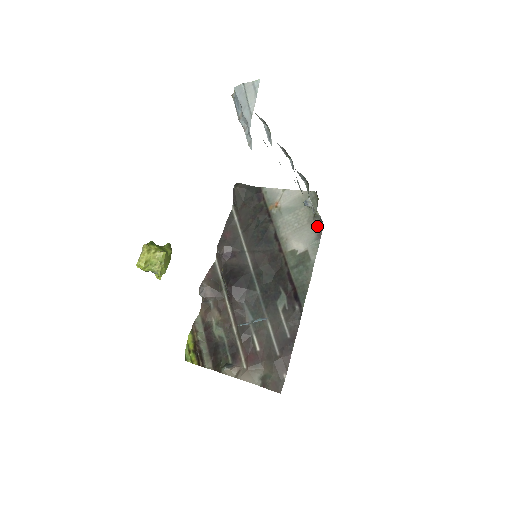
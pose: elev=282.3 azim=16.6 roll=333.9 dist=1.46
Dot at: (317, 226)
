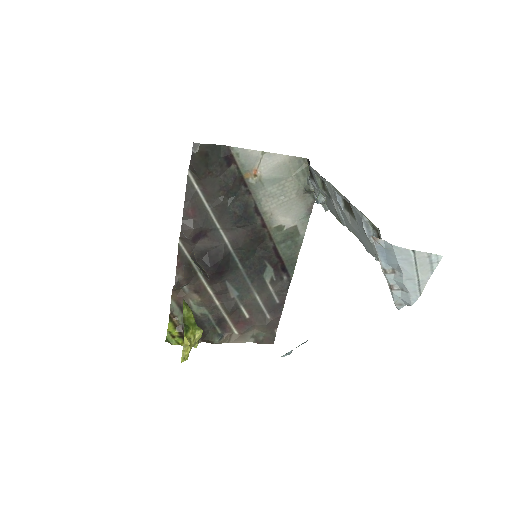
Dot at: (307, 200)
